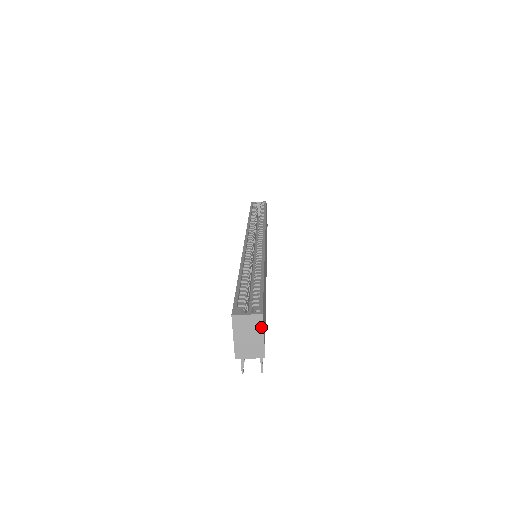
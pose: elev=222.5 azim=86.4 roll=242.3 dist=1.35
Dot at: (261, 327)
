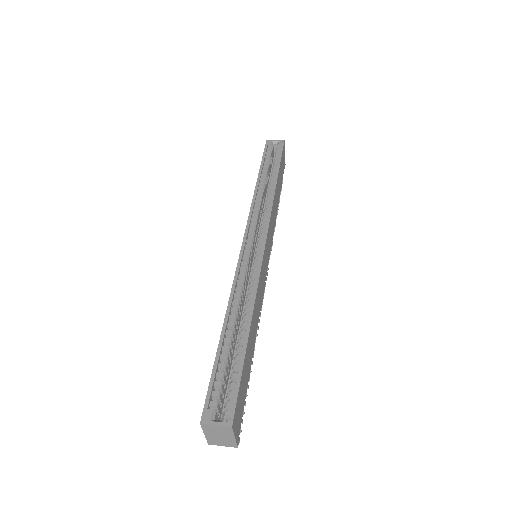
Dot at: (231, 433)
